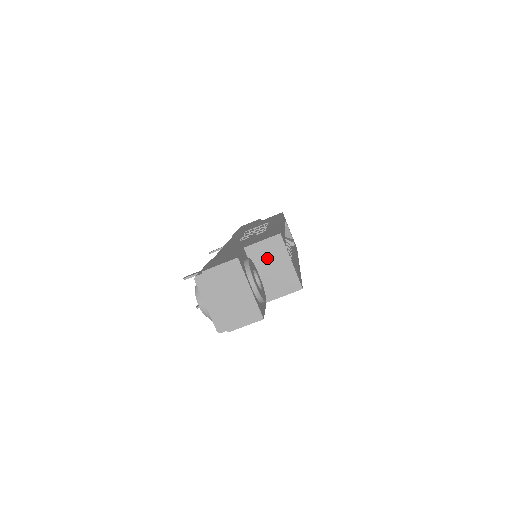
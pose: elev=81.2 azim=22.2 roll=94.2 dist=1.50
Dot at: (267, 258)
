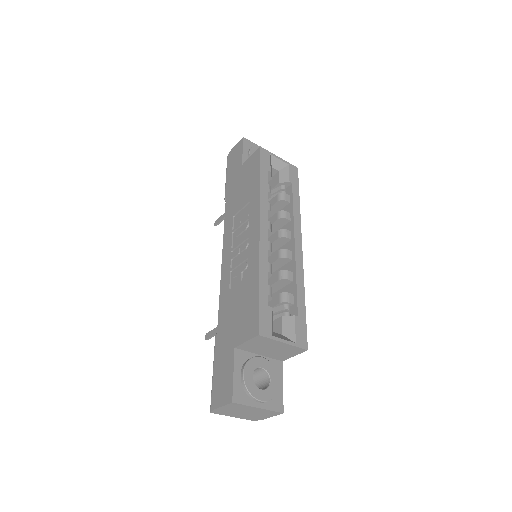
Dot at: (260, 347)
